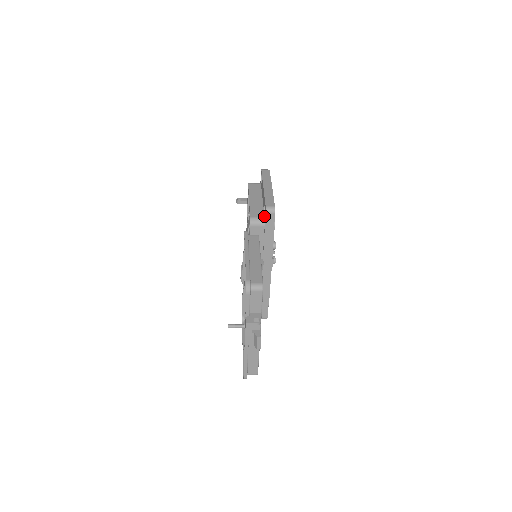
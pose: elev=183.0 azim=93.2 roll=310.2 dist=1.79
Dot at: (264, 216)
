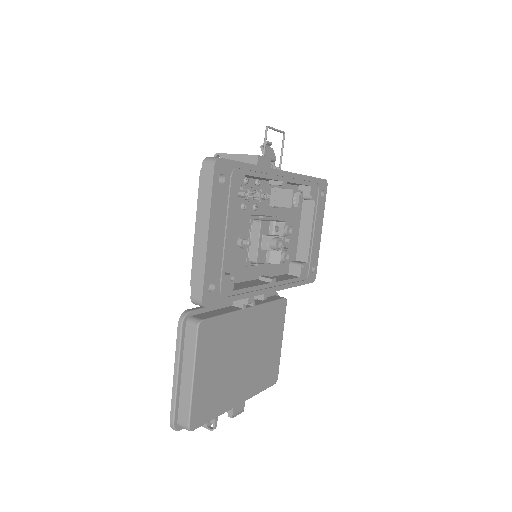
Dot at: occluded
